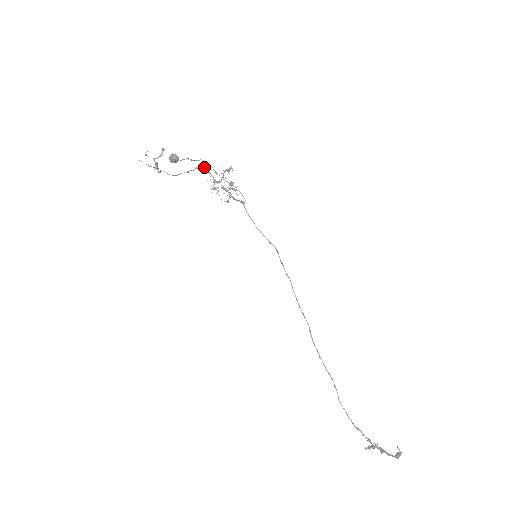
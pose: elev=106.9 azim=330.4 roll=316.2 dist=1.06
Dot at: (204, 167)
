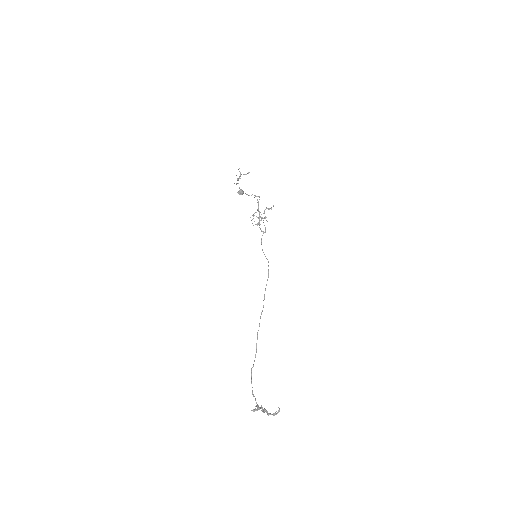
Dot at: occluded
